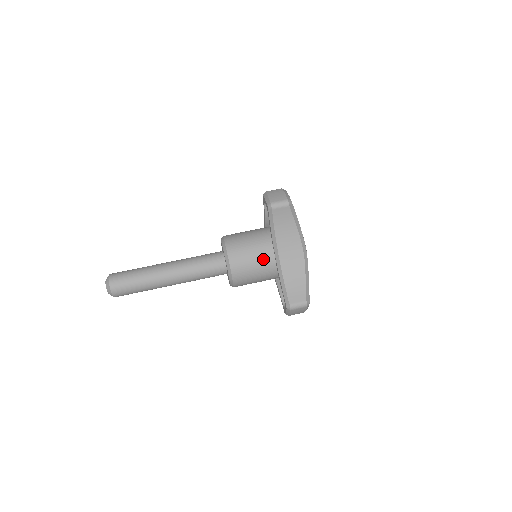
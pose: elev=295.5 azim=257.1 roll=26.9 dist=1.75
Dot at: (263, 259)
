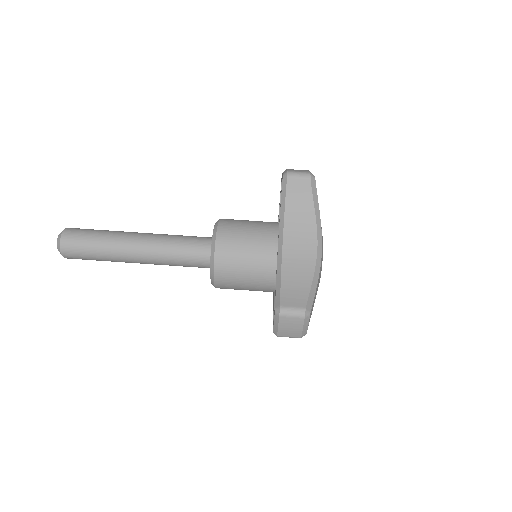
Dot at: (261, 246)
